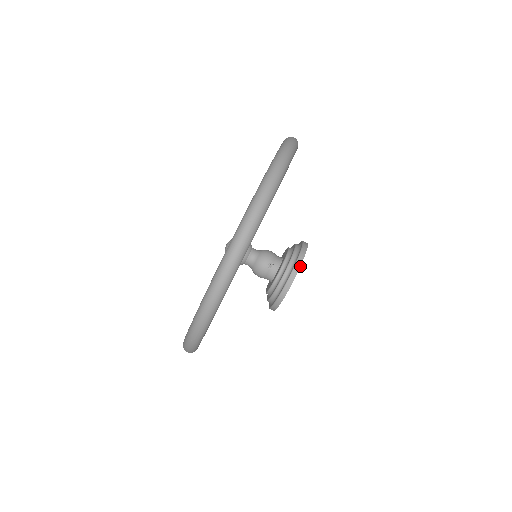
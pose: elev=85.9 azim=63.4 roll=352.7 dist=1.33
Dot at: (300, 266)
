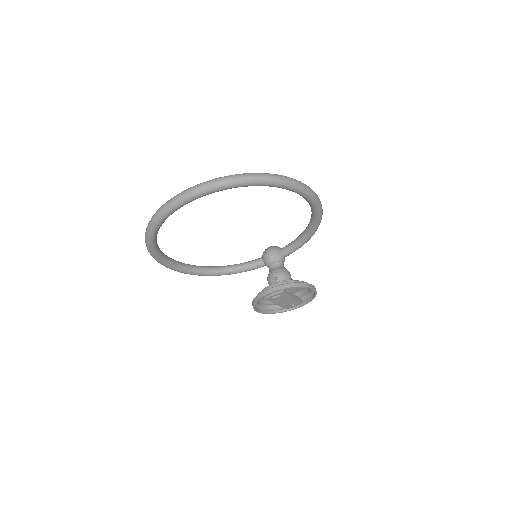
Dot at: (279, 289)
